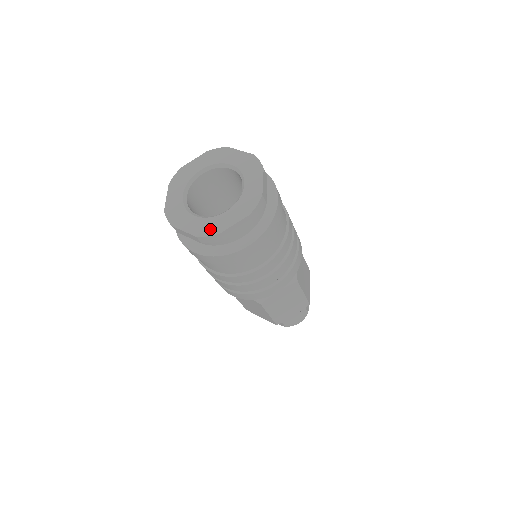
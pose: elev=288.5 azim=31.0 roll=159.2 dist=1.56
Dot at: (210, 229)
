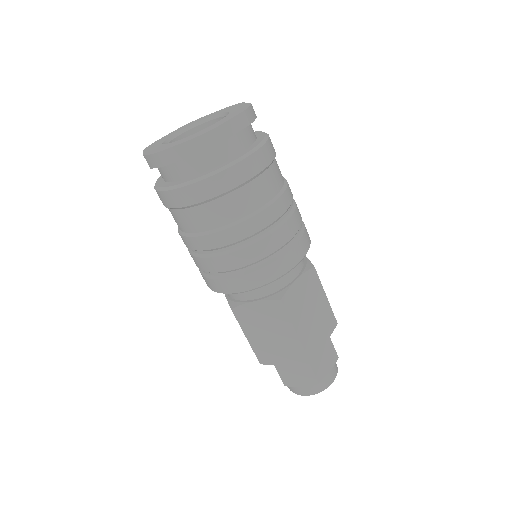
Dot at: (157, 150)
